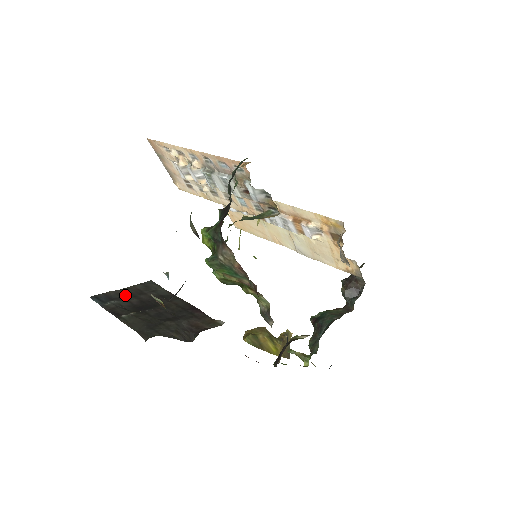
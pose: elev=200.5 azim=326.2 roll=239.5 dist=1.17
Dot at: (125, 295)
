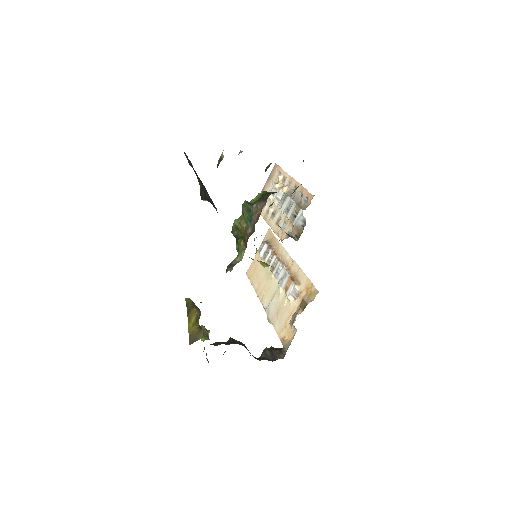
Dot at: occluded
